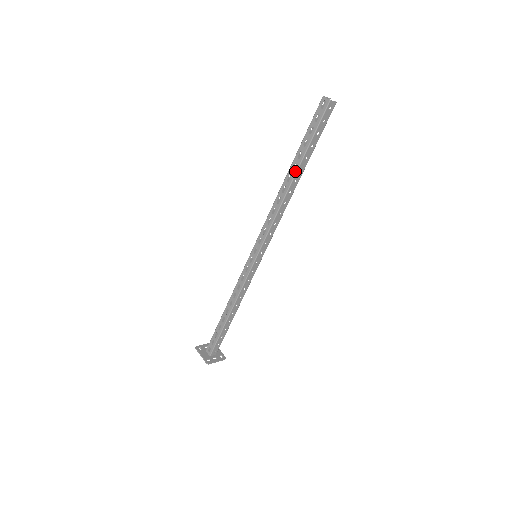
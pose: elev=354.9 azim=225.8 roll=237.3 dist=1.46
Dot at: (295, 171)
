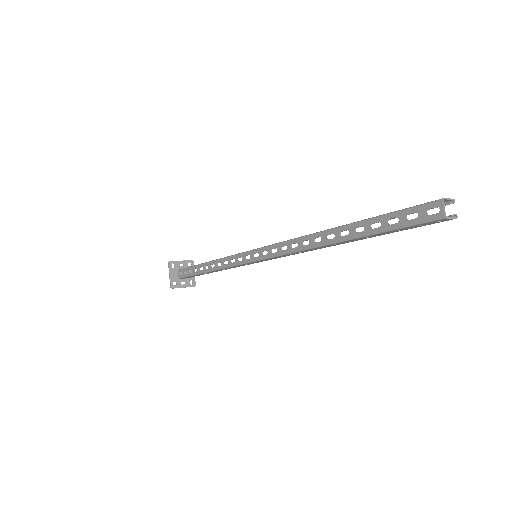
Dot at: (342, 239)
